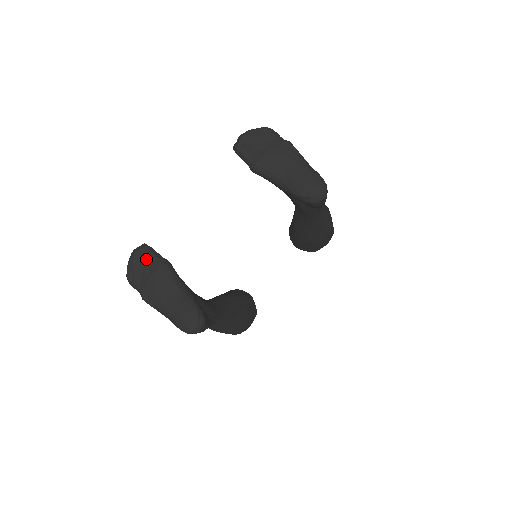
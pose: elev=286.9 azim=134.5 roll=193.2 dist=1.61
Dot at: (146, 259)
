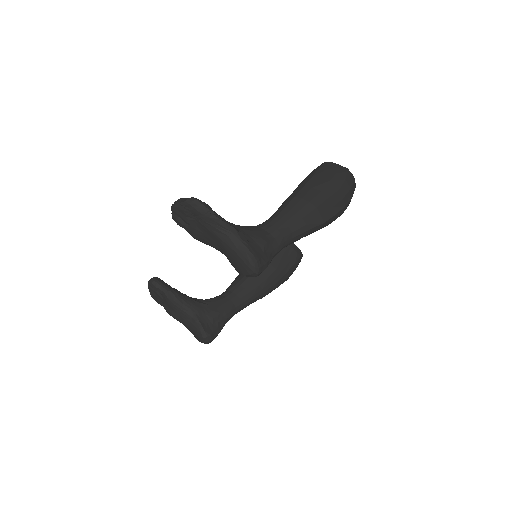
Dot at: (157, 291)
